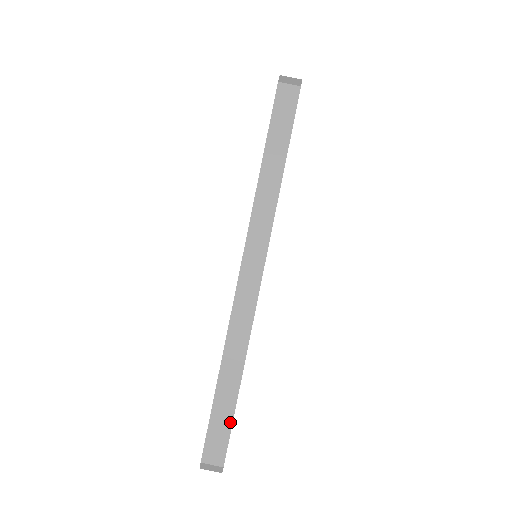
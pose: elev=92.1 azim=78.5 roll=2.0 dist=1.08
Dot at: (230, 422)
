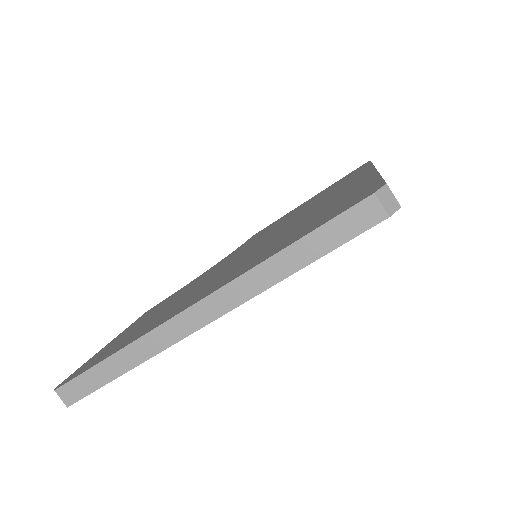
Dot at: (95, 388)
